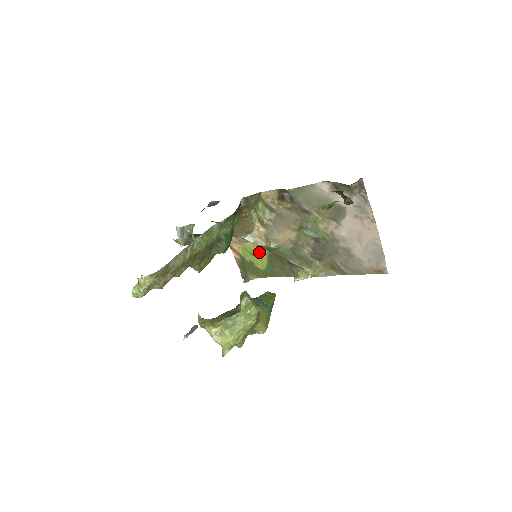
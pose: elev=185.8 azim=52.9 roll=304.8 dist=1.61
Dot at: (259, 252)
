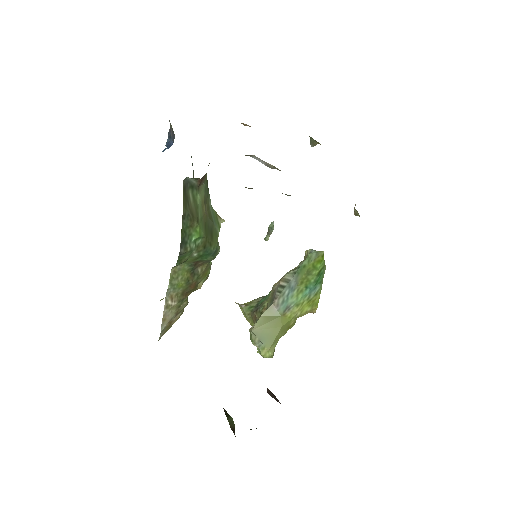
Dot at: occluded
